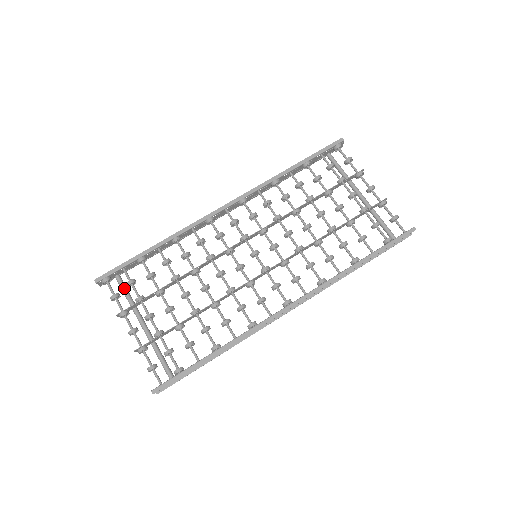
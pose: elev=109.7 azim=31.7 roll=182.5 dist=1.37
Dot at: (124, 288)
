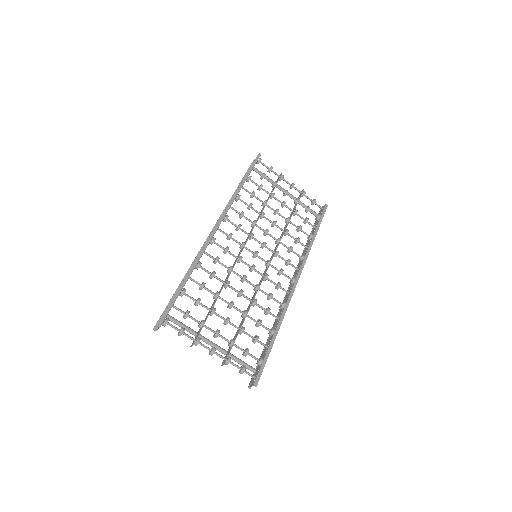
Dot at: (179, 322)
